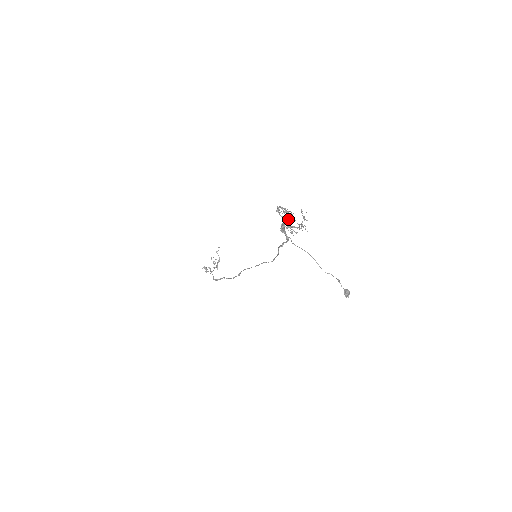
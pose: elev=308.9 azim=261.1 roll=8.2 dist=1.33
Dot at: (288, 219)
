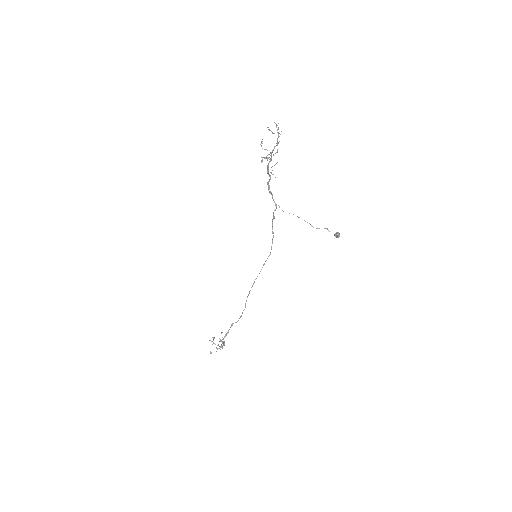
Dot at: occluded
